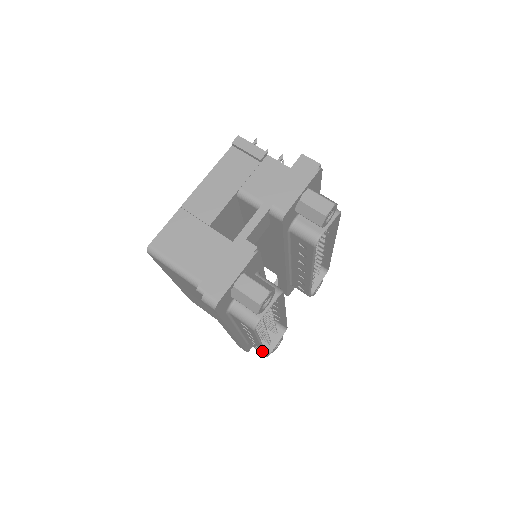
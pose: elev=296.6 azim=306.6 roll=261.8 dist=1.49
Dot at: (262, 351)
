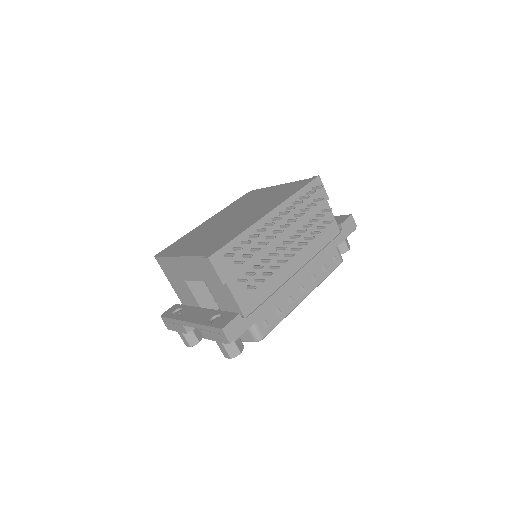
Dot at: occluded
